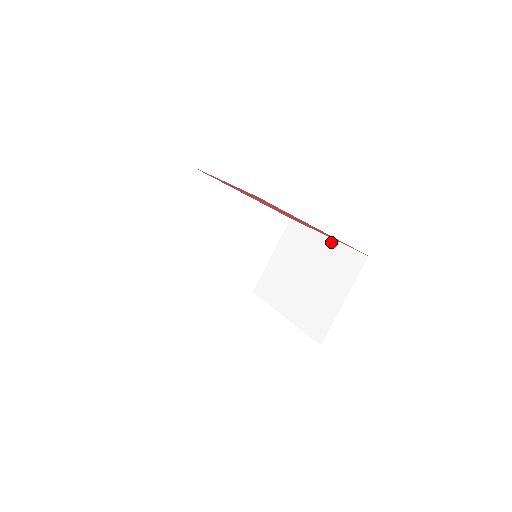
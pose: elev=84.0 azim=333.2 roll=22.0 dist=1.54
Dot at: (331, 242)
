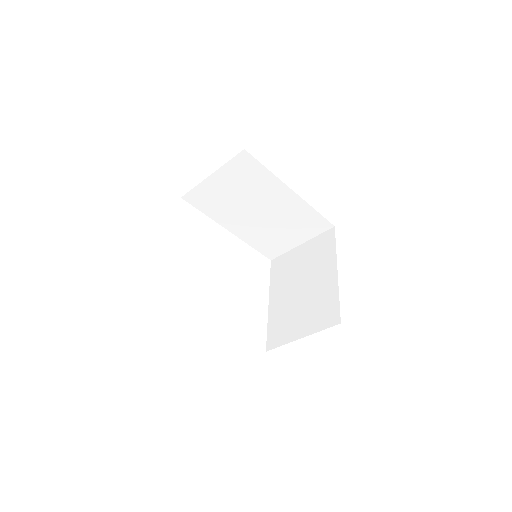
Dot at: (335, 281)
